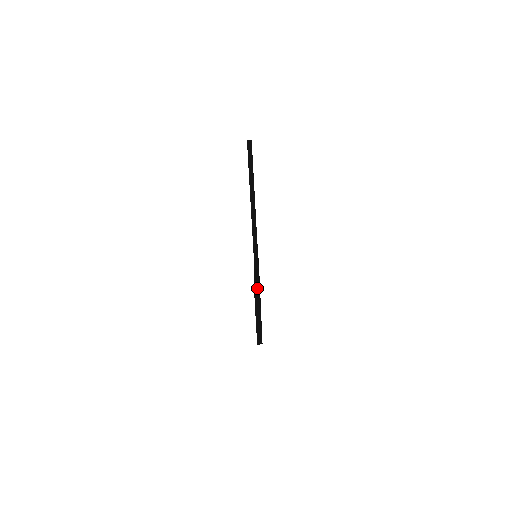
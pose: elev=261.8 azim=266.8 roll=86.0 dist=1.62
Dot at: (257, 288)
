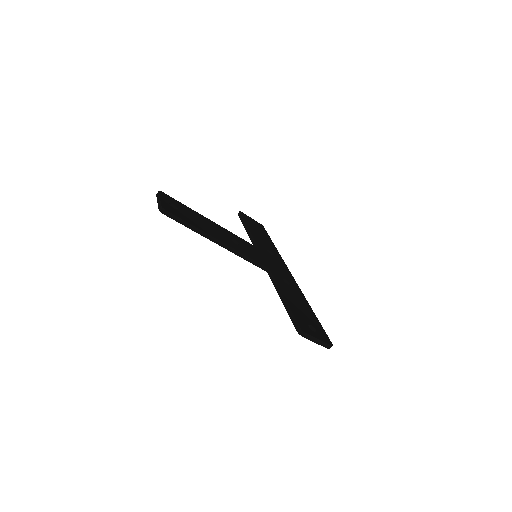
Dot at: (289, 312)
